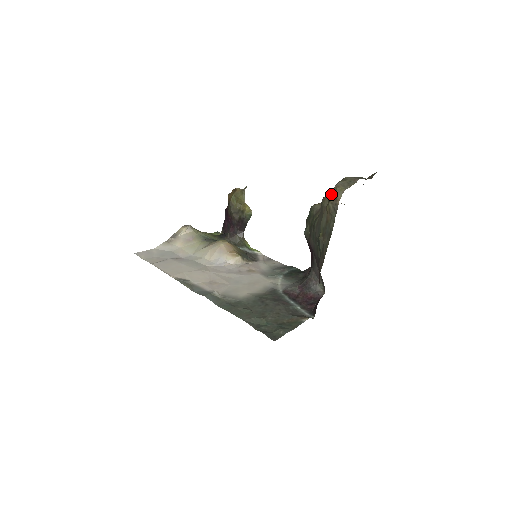
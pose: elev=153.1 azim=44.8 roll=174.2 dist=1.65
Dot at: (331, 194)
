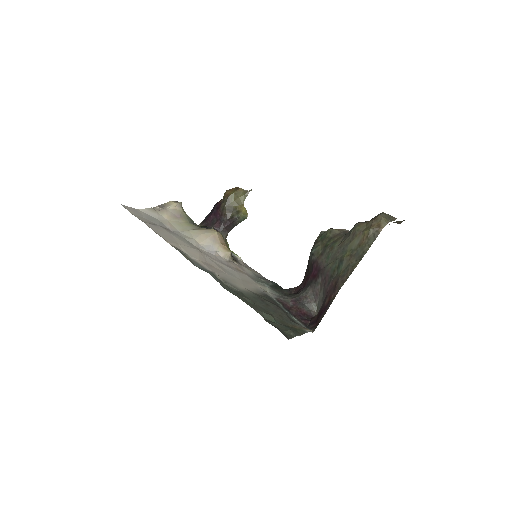
Dot at: (374, 221)
